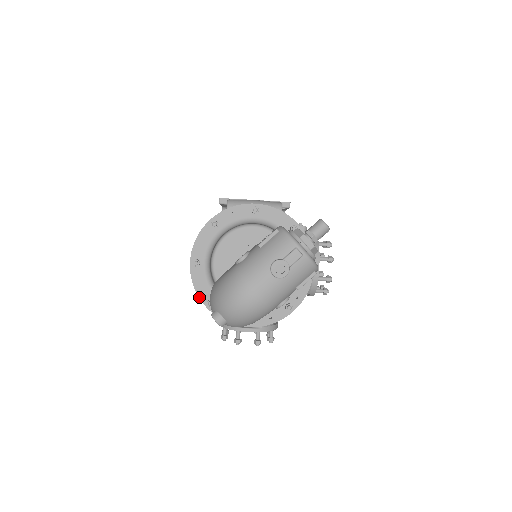
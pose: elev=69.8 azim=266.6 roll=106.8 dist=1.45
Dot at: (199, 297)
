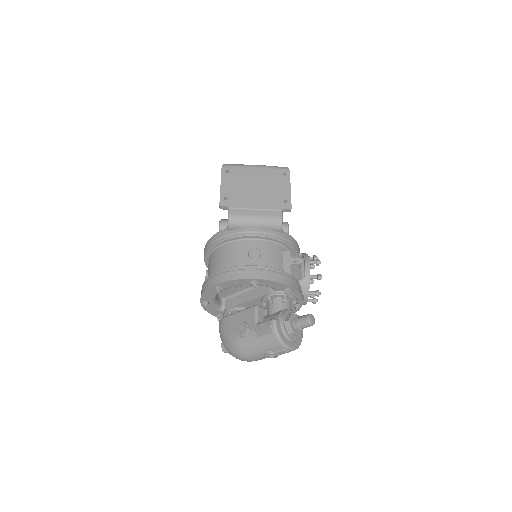
Dot at: (210, 313)
